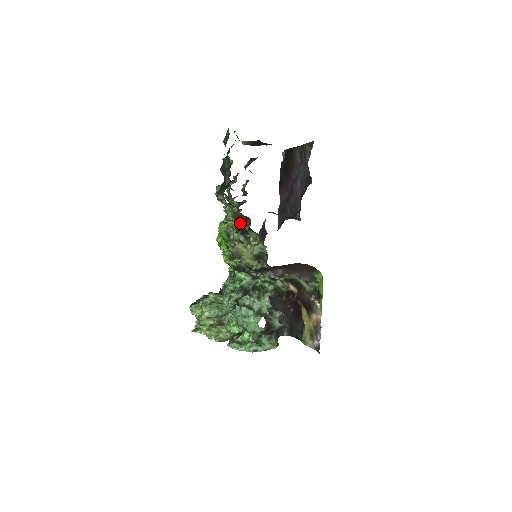
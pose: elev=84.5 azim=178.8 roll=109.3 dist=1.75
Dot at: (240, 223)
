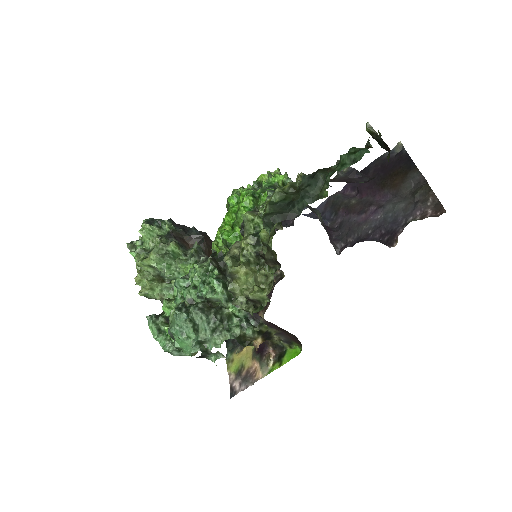
Dot at: (266, 249)
